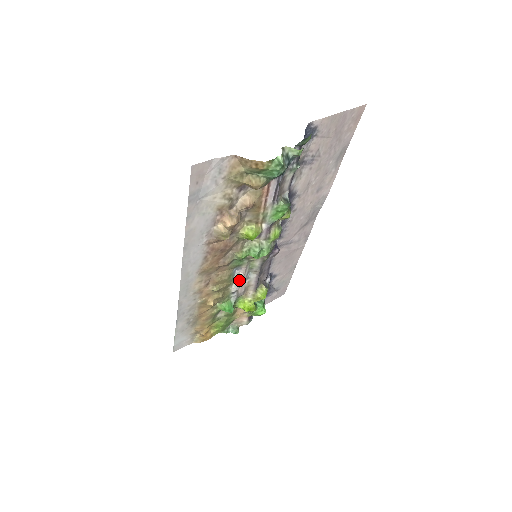
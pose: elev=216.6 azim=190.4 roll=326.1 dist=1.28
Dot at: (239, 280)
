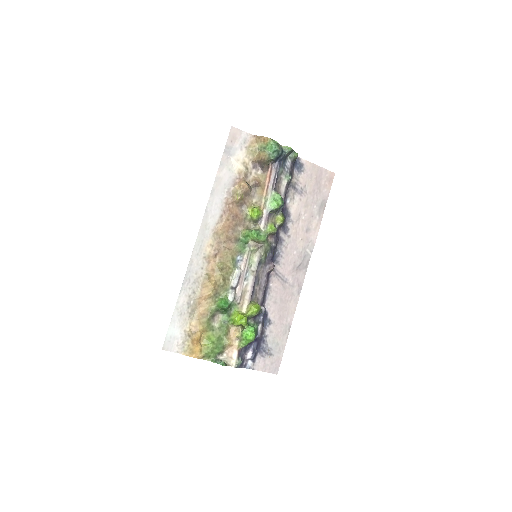
Dot at: (239, 271)
